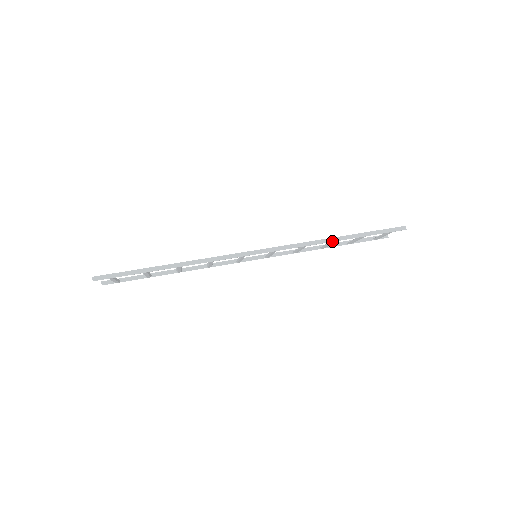
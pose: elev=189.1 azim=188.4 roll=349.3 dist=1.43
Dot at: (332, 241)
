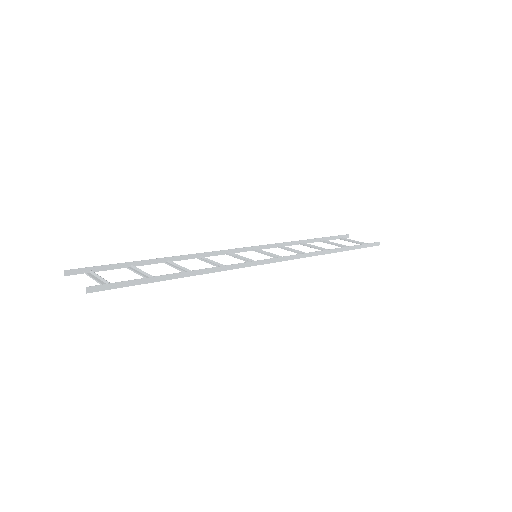
Dot at: (330, 253)
